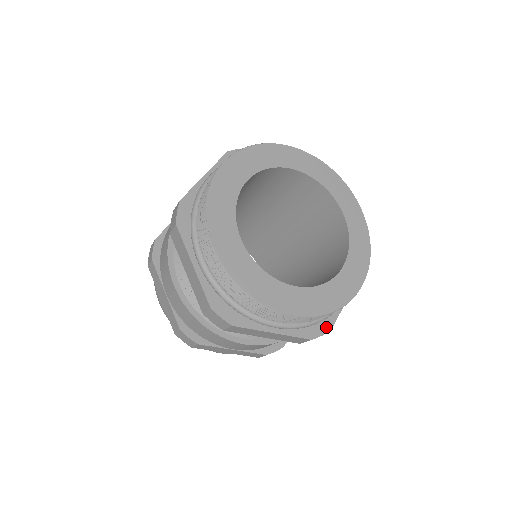
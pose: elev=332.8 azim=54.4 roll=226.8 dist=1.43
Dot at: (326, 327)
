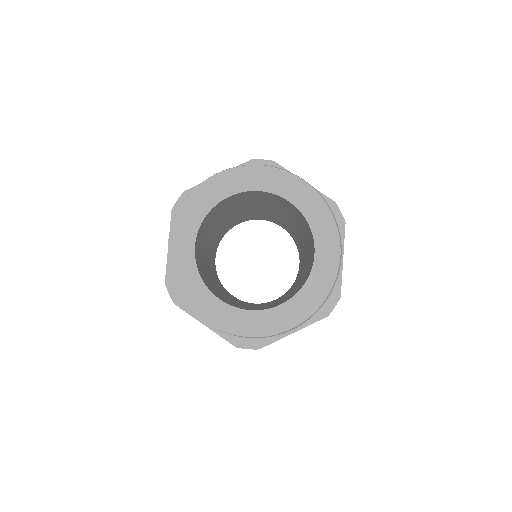
Dot at: (257, 344)
